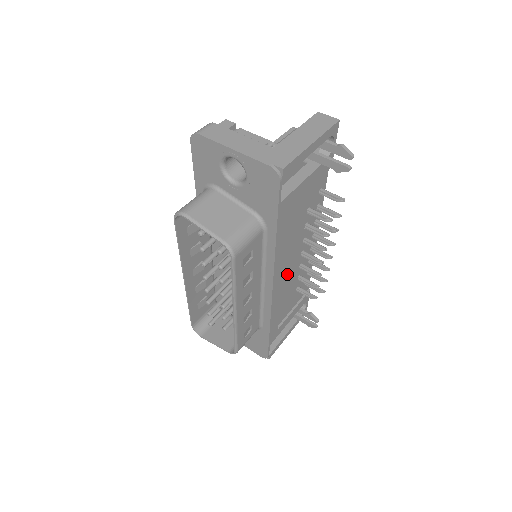
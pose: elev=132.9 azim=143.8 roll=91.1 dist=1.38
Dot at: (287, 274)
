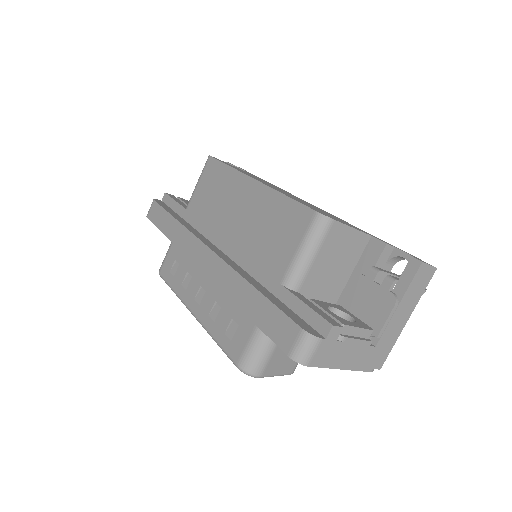
Dot at: occluded
